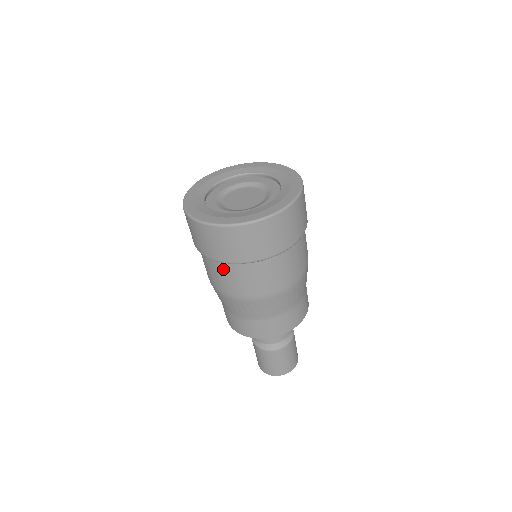
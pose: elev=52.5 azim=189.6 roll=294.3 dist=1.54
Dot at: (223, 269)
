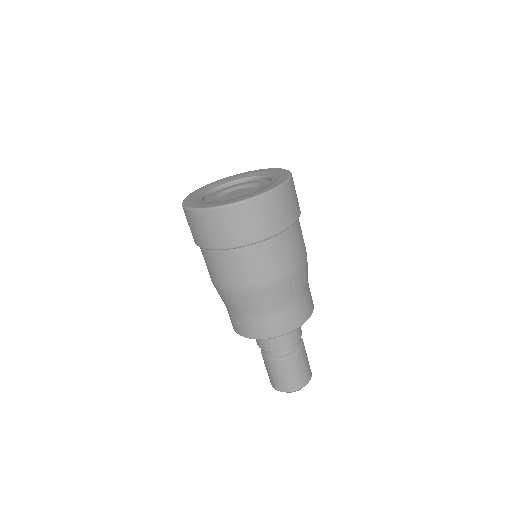
Dot at: (260, 252)
